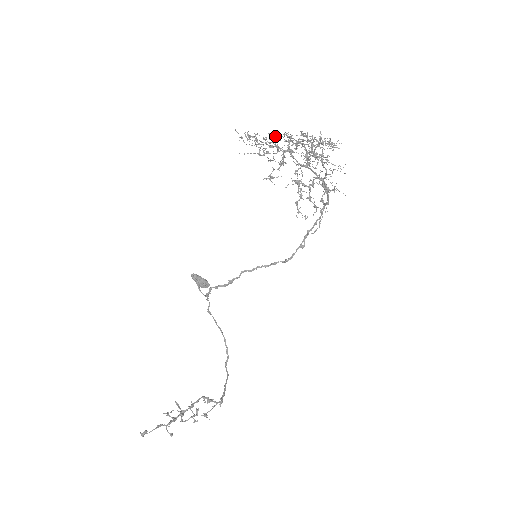
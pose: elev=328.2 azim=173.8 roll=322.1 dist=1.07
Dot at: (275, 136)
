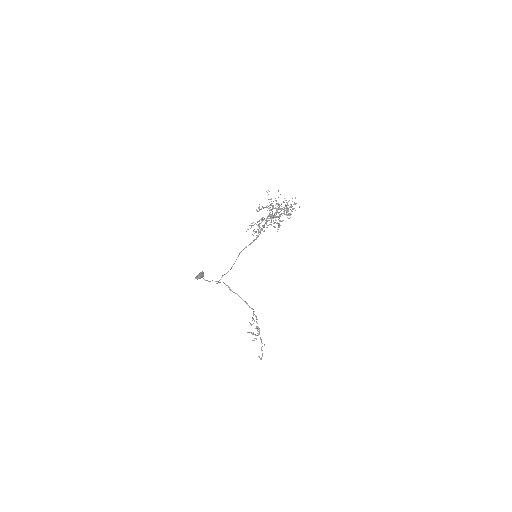
Dot at: occluded
